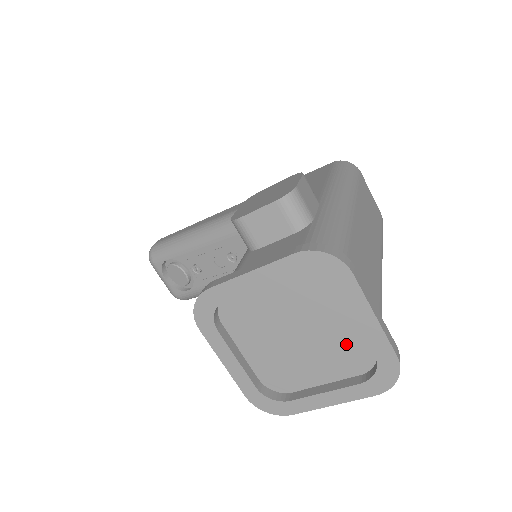
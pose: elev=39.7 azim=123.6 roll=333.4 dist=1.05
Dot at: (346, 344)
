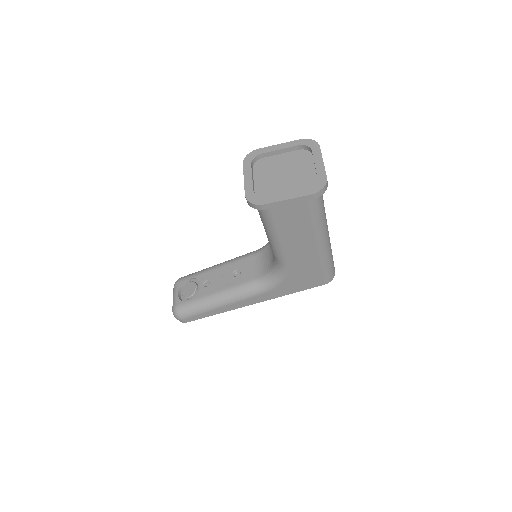
Dot at: (305, 179)
